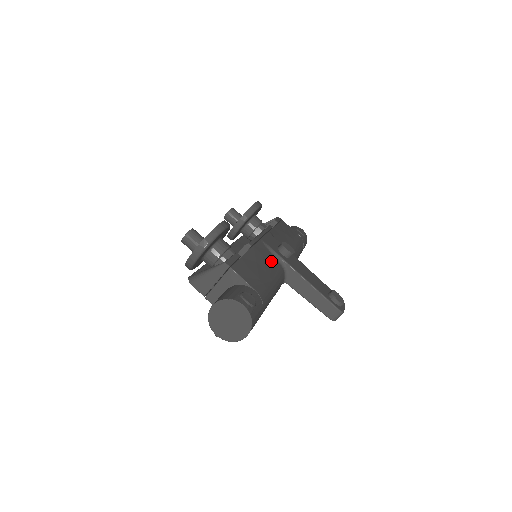
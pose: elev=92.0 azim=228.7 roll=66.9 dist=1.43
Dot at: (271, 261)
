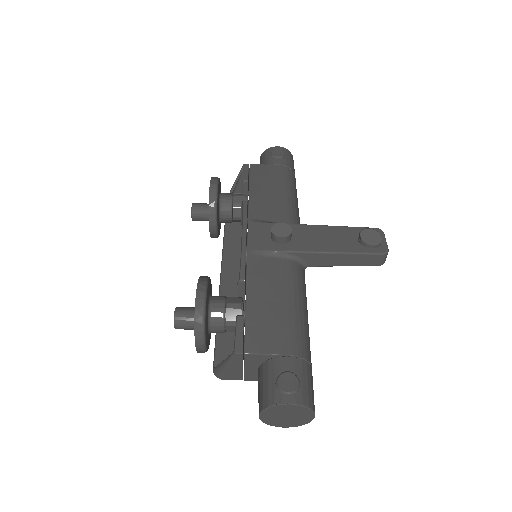
Dot at: (276, 272)
